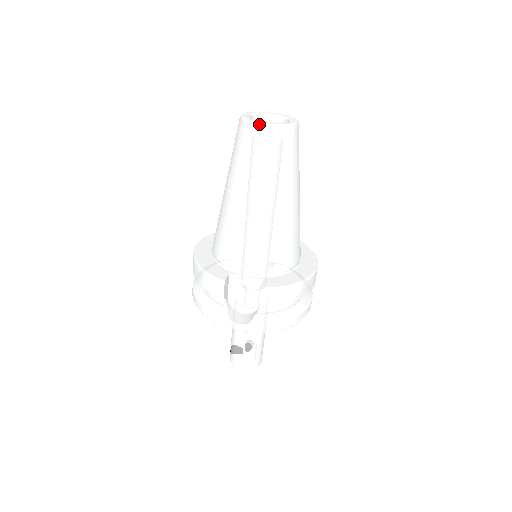
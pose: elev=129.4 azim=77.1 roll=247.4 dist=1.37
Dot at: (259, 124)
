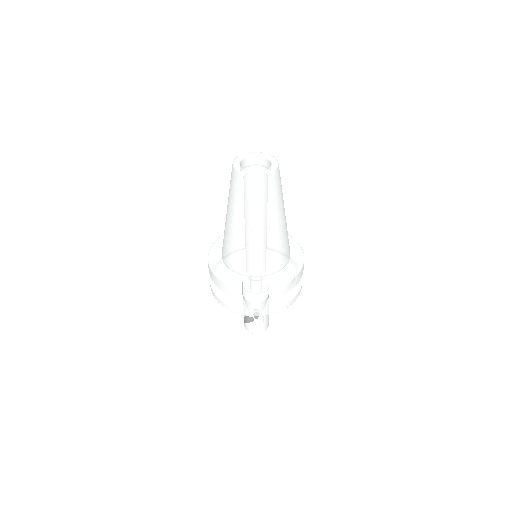
Dot at: (252, 175)
